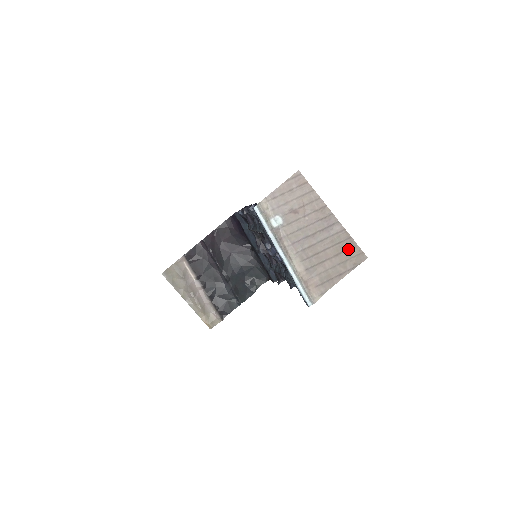
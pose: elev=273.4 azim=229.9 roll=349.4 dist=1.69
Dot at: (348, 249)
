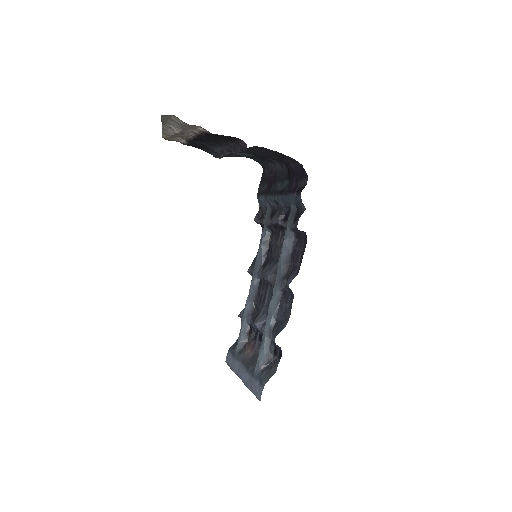
Dot at: occluded
